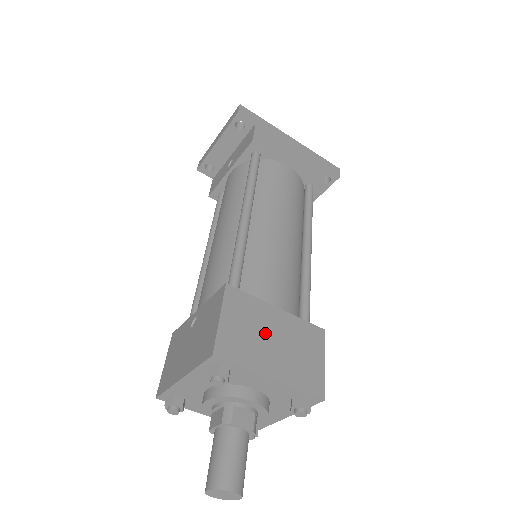
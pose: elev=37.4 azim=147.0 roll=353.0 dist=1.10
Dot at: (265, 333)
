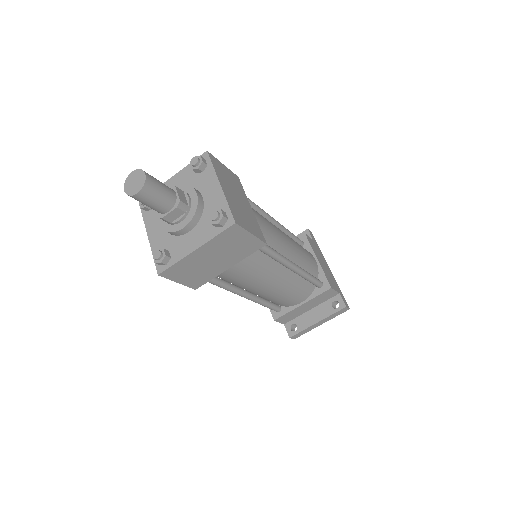
Dot at: (236, 192)
